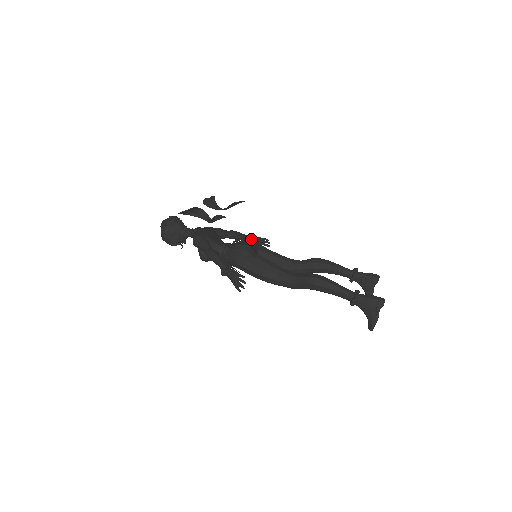
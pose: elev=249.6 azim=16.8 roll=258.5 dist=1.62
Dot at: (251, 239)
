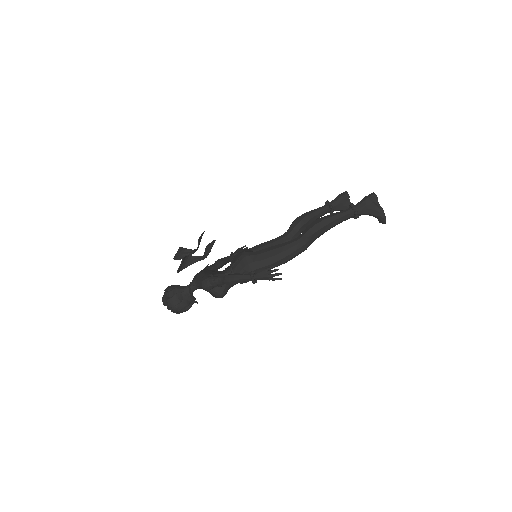
Dot at: occluded
